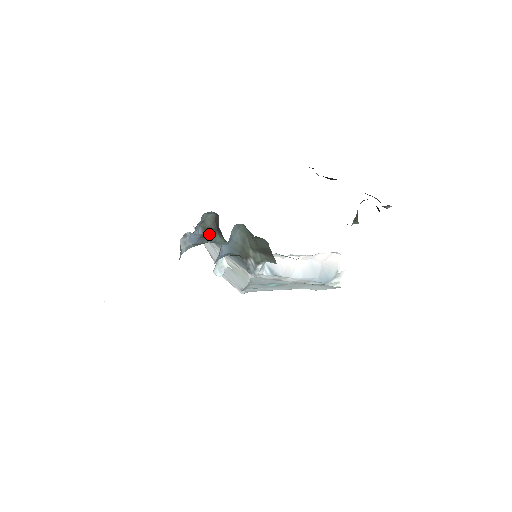
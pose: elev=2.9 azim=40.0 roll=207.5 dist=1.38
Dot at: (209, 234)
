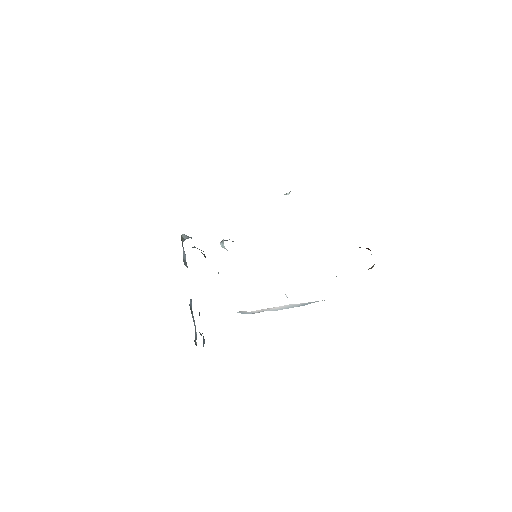
Dot at: occluded
